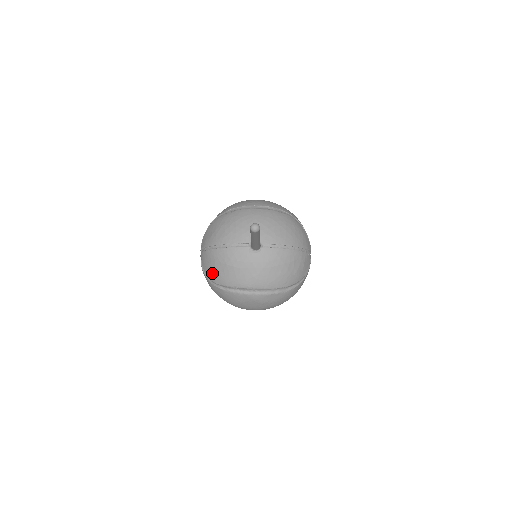
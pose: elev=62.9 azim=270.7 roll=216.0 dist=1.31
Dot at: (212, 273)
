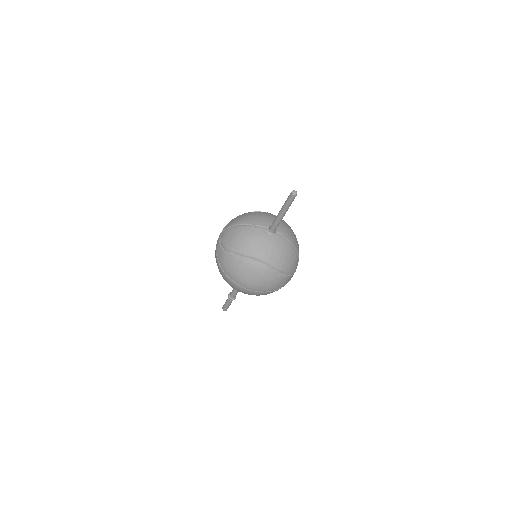
Dot at: (230, 243)
